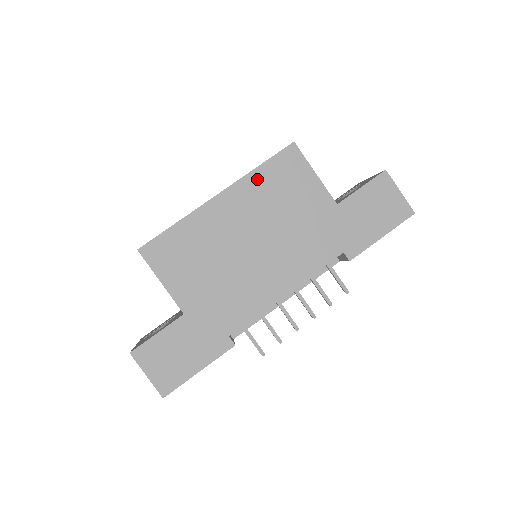
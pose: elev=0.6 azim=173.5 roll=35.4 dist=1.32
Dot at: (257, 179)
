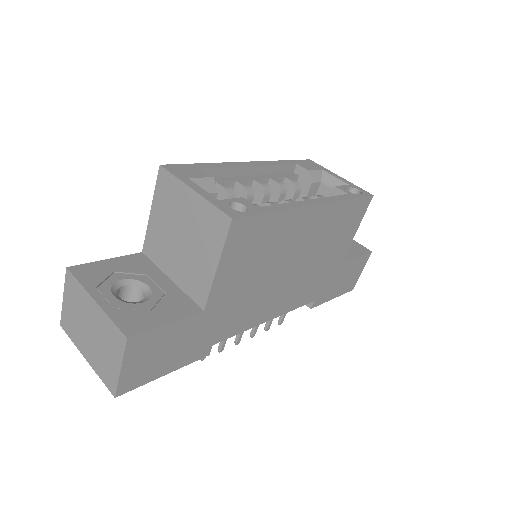
Dot at: (340, 210)
